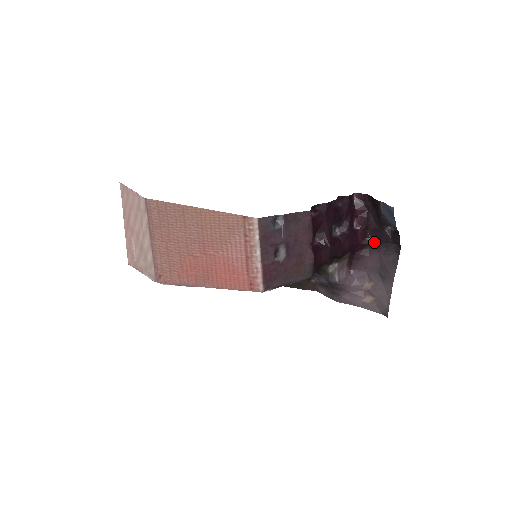
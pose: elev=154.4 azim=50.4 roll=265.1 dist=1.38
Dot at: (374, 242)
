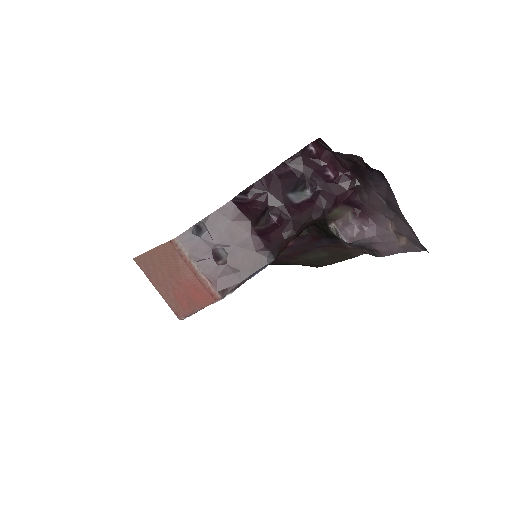
Dot at: (361, 180)
